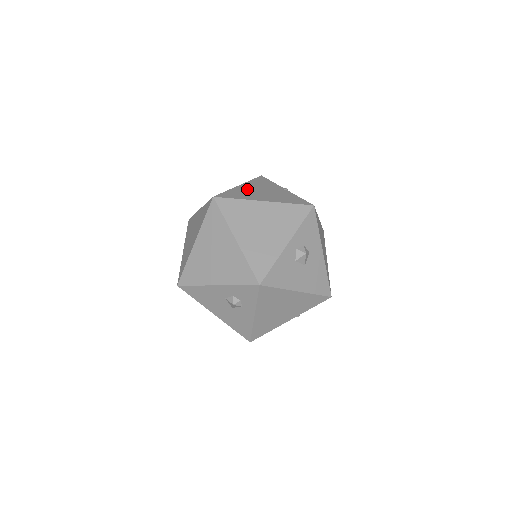
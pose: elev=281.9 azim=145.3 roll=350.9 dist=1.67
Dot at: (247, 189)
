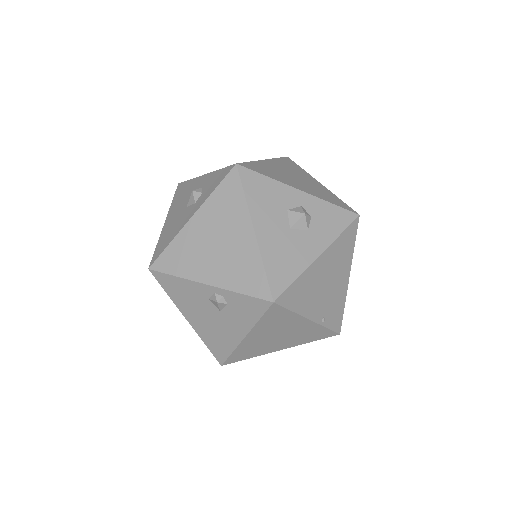
Dot at: occluded
